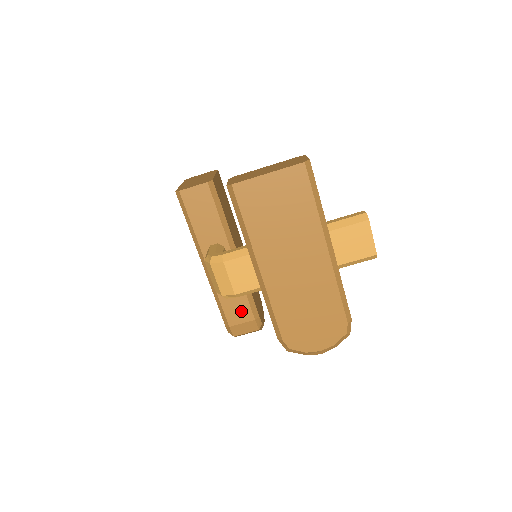
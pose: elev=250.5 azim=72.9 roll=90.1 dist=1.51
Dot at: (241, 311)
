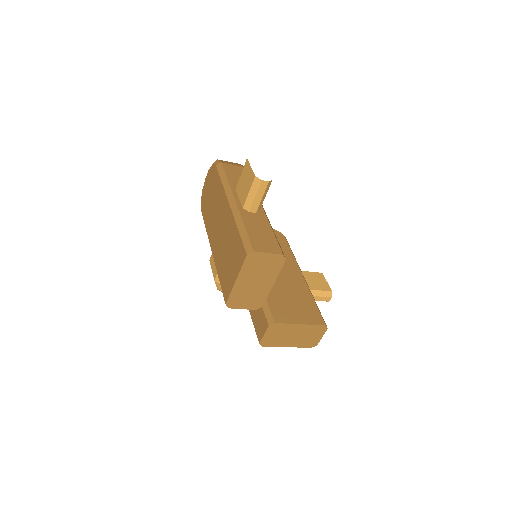
Dot at: occluded
